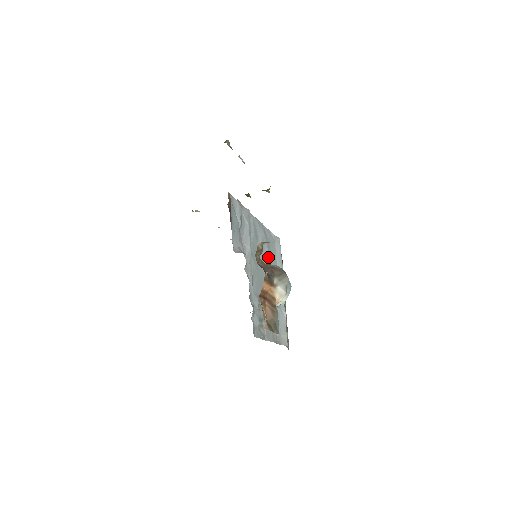
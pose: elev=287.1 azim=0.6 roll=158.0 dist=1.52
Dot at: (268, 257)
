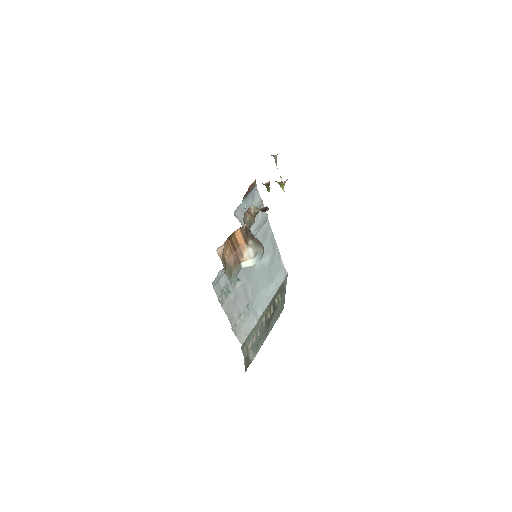
Dot at: (266, 267)
